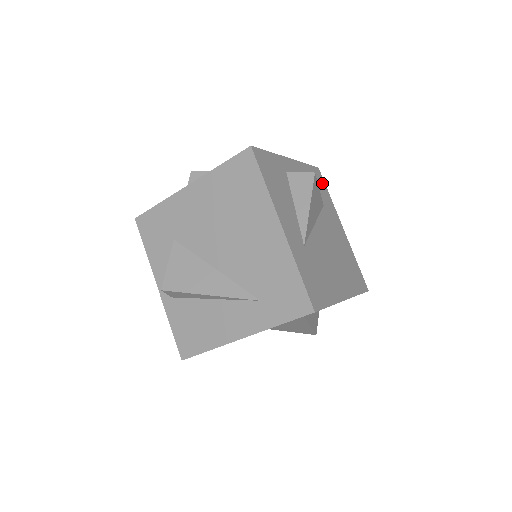
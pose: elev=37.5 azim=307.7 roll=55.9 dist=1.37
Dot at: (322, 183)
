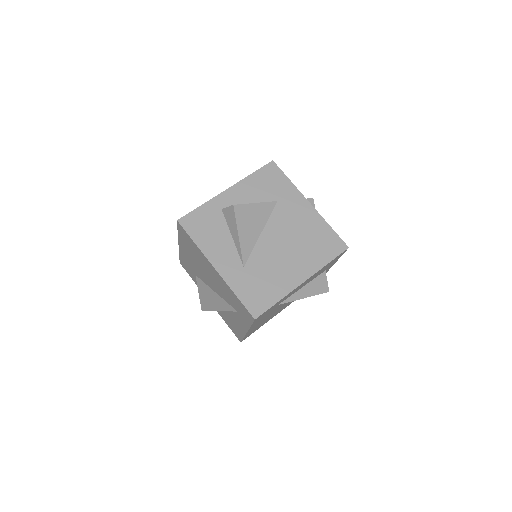
Dot at: (277, 175)
